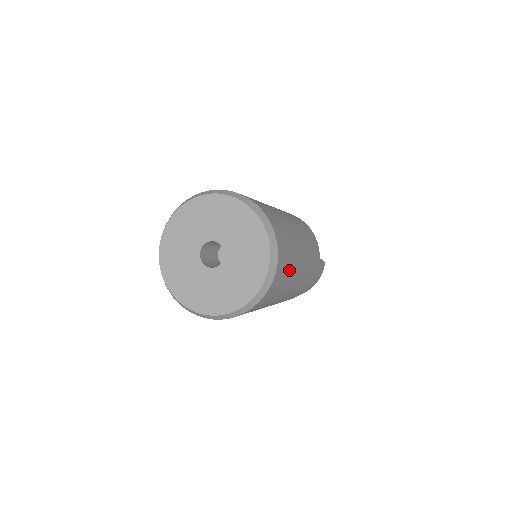
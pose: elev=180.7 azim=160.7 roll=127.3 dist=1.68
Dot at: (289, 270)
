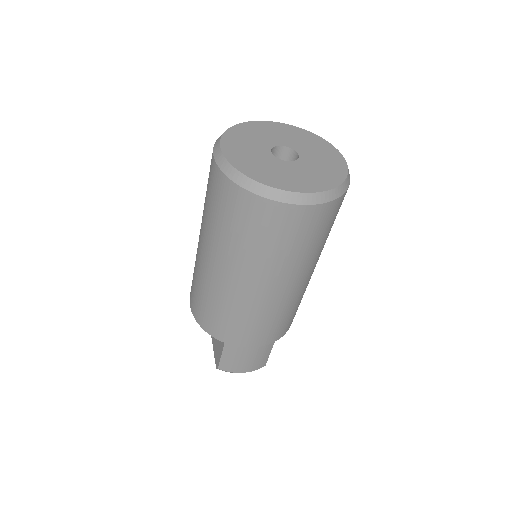
Dot at: (310, 245)
